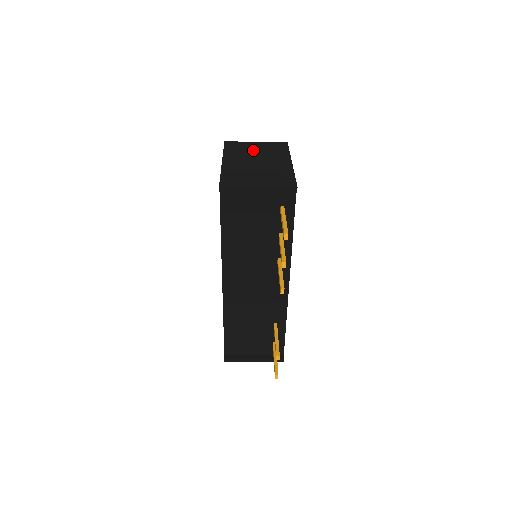
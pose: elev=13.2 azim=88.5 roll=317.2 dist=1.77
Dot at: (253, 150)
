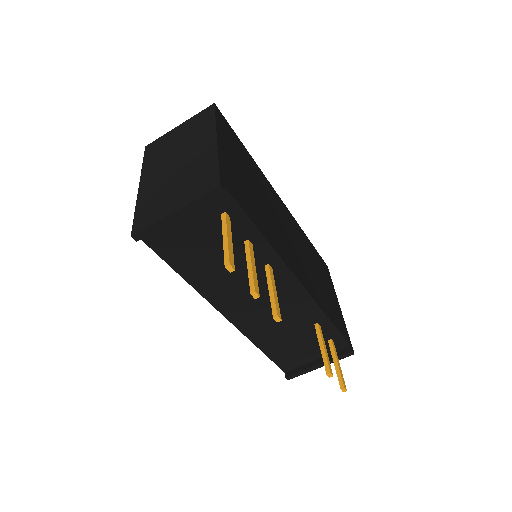
Dot at: (174, 143)
